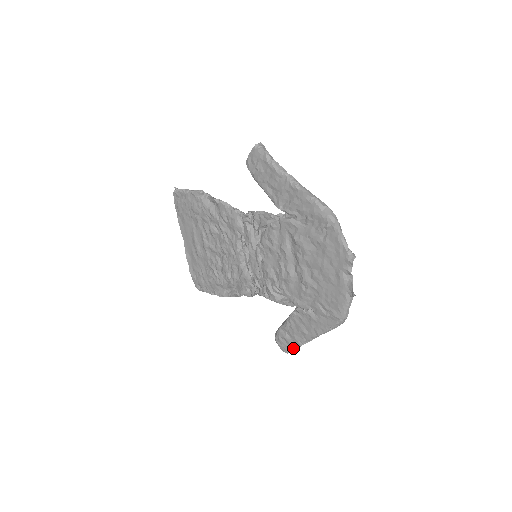
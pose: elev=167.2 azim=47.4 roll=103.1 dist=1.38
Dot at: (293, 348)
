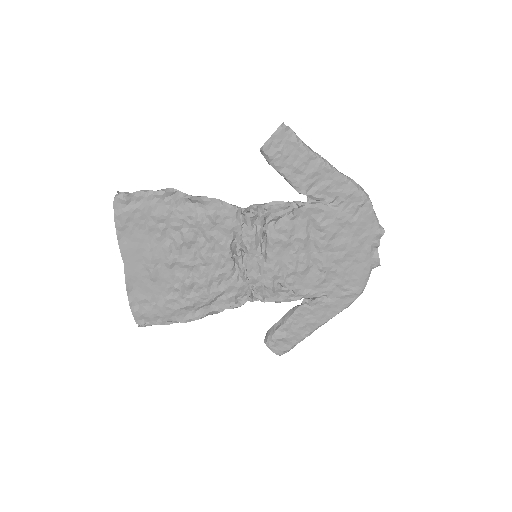
Dot at: (293, 346)
